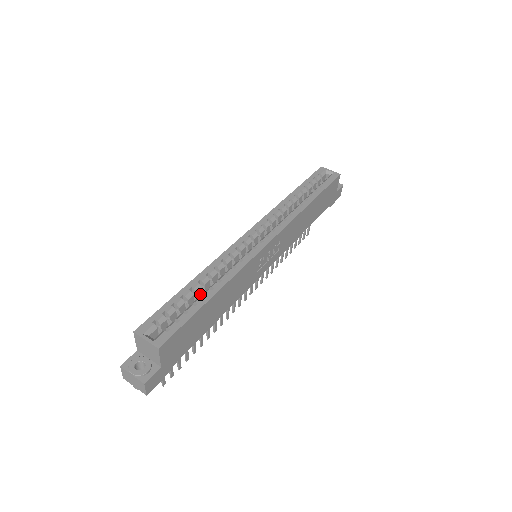
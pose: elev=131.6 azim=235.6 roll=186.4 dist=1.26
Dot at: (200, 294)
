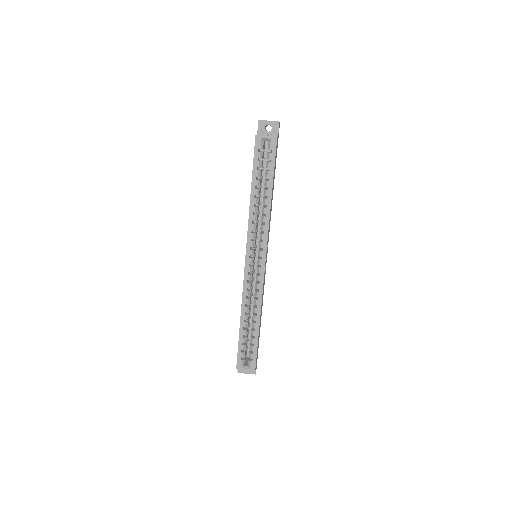
Dot at: (248, 321)
